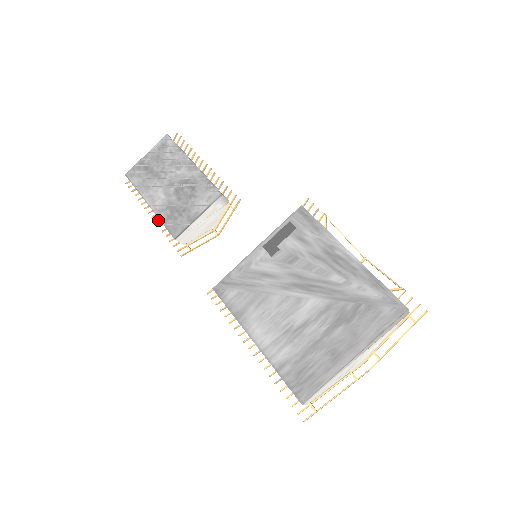
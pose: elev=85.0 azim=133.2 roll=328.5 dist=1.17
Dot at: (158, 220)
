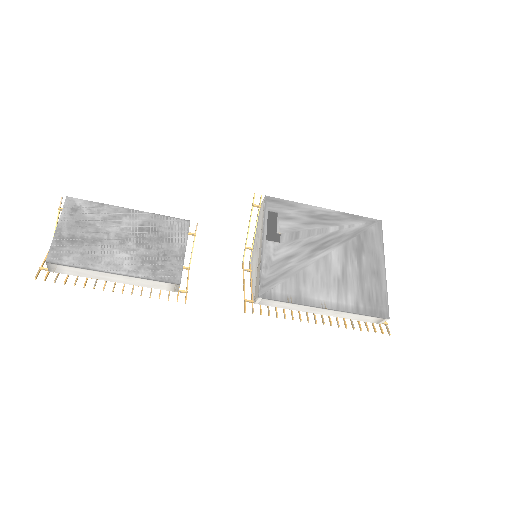
Dot at: (123, 289)
